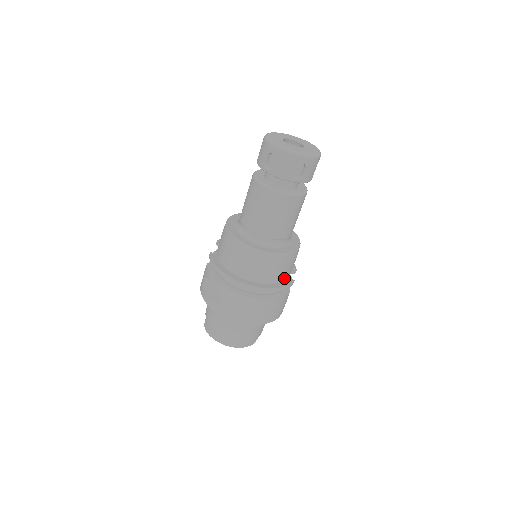
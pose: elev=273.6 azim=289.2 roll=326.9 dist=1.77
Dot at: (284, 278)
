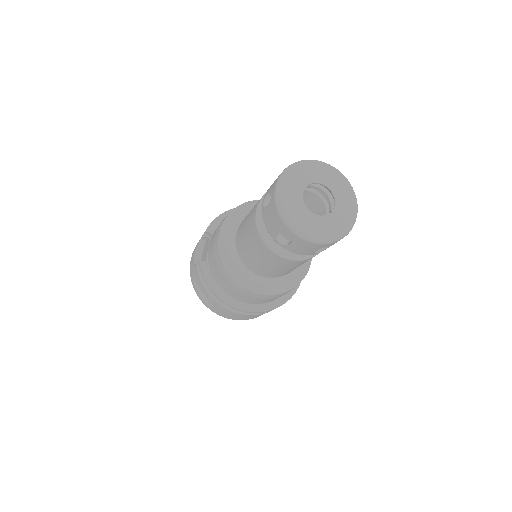
Dot at: occluded
